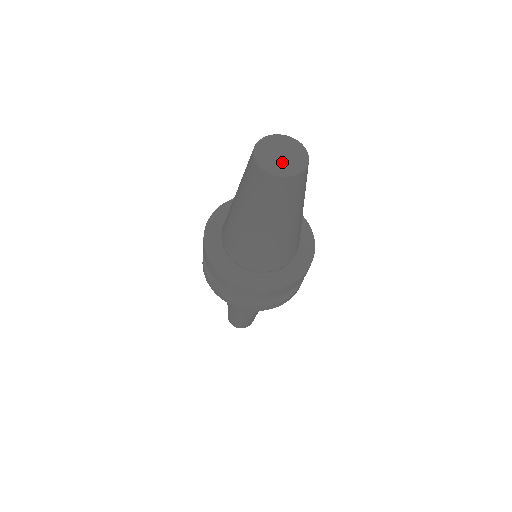
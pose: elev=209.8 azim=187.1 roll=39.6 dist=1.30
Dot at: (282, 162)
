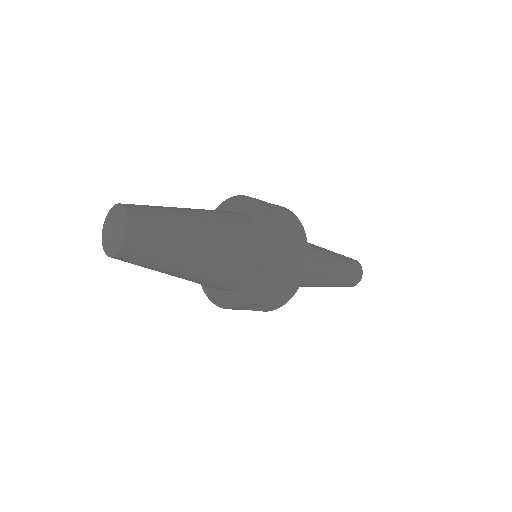
Dot at: (111, 239)
